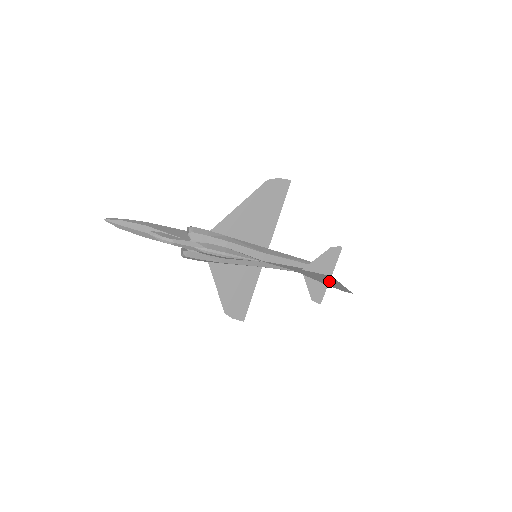
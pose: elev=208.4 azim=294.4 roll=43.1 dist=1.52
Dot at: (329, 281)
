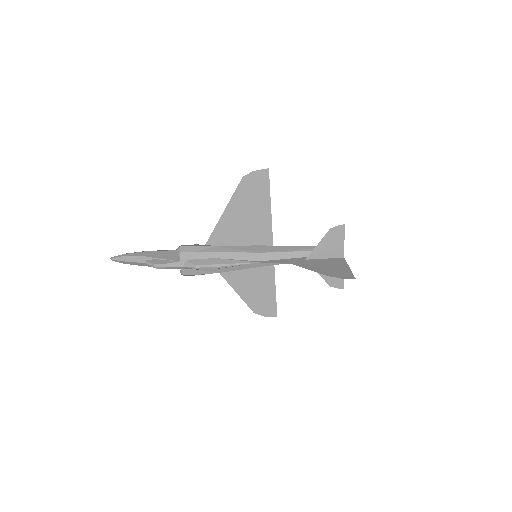
Dot at: (333, 267)
